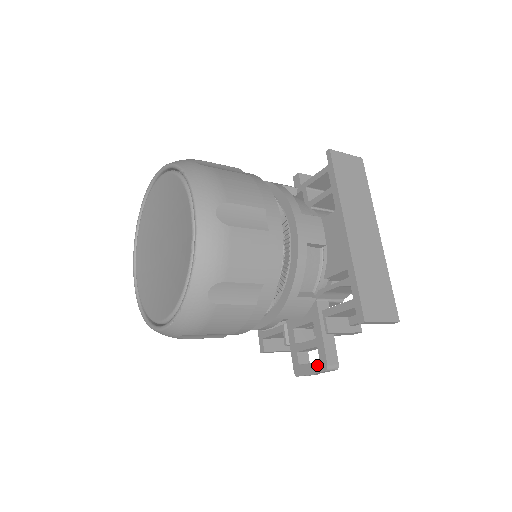
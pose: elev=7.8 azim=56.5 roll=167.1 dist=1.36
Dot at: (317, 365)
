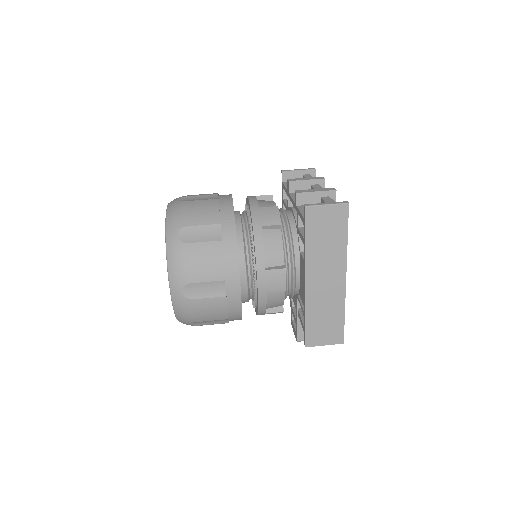
Dot at: (295, 333)
